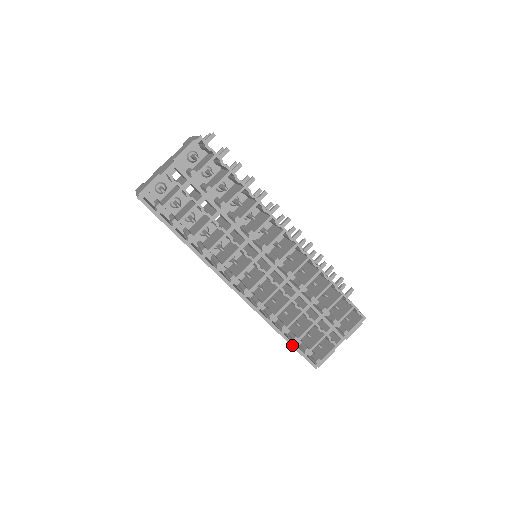
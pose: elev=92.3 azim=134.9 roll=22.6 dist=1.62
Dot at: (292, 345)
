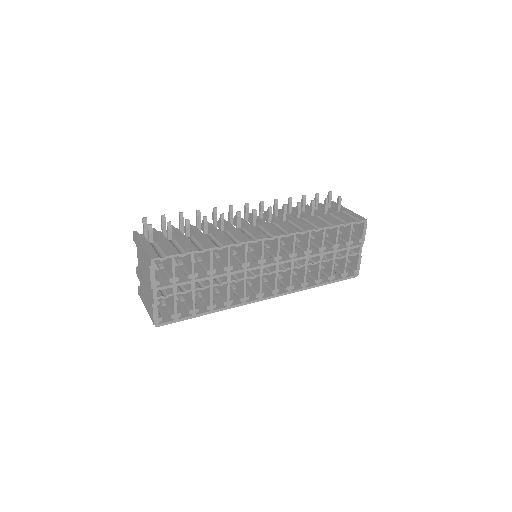
Dot at: (330, 283)
